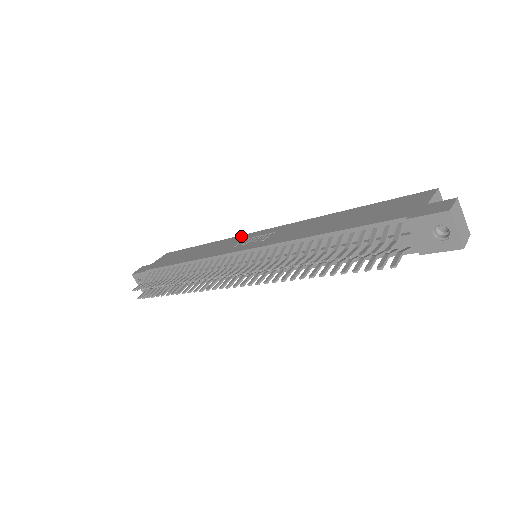
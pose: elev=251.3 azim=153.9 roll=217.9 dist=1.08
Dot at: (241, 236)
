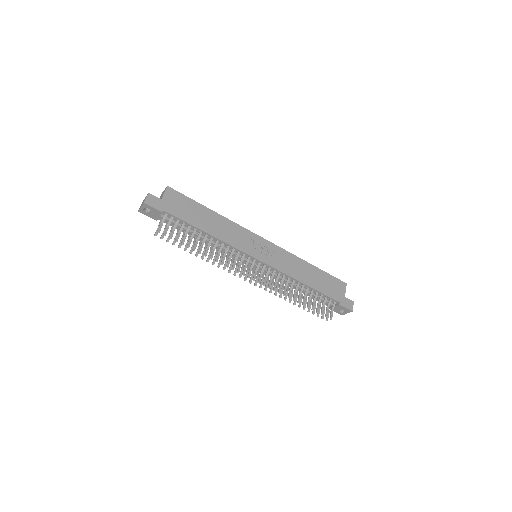
Dot at: (247, 231)
